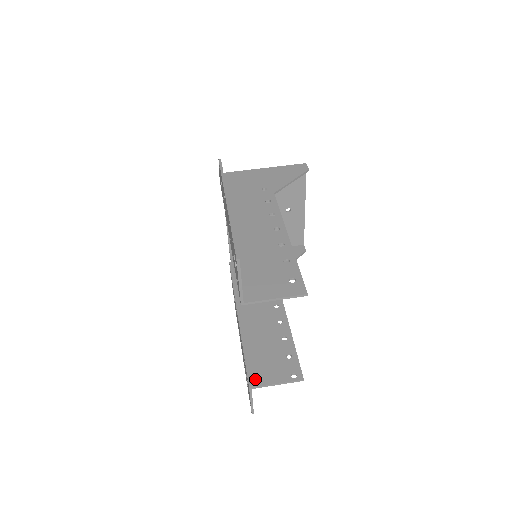
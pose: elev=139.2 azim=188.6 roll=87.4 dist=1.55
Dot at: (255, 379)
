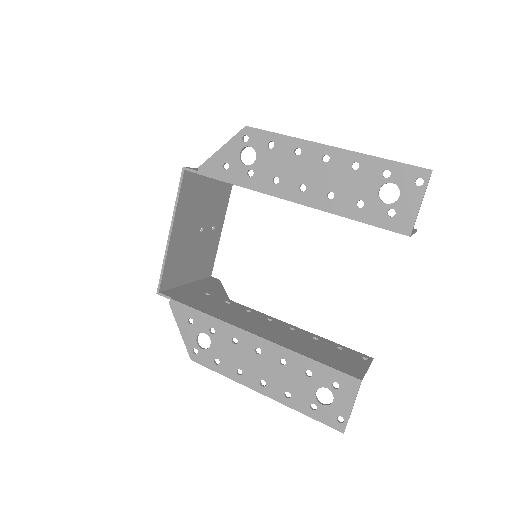
Dot at: (353, 372)
